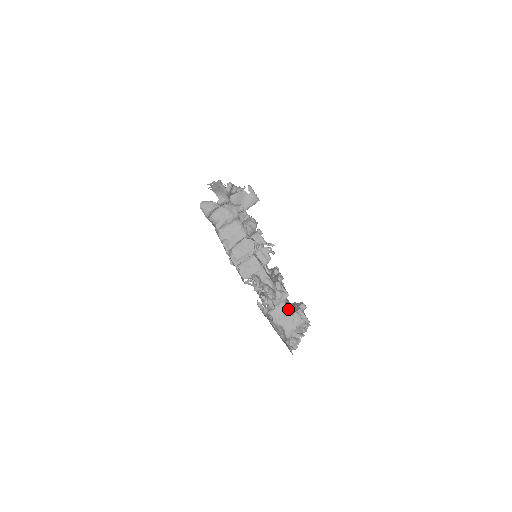
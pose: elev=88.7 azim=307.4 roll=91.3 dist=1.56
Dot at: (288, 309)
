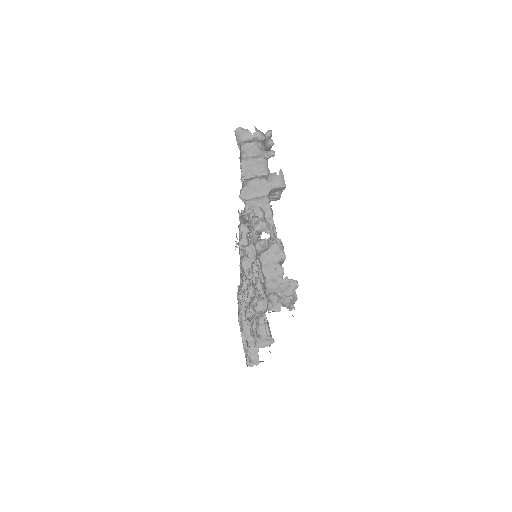
Dot at: (280, 269)
